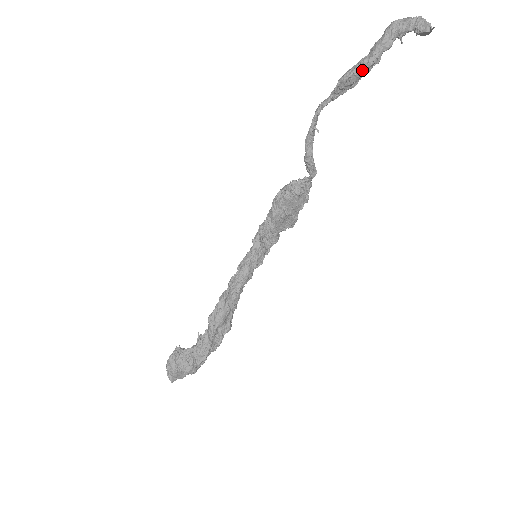
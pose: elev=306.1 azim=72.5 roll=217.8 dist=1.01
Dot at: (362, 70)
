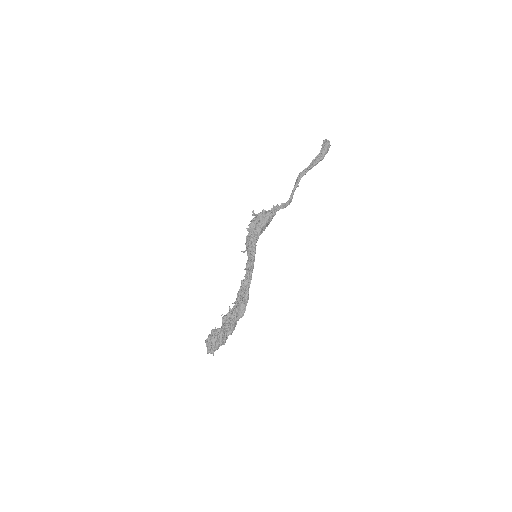
Dot at: occluded
